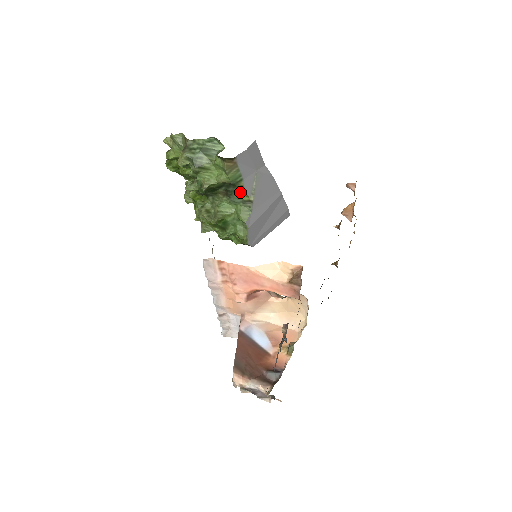
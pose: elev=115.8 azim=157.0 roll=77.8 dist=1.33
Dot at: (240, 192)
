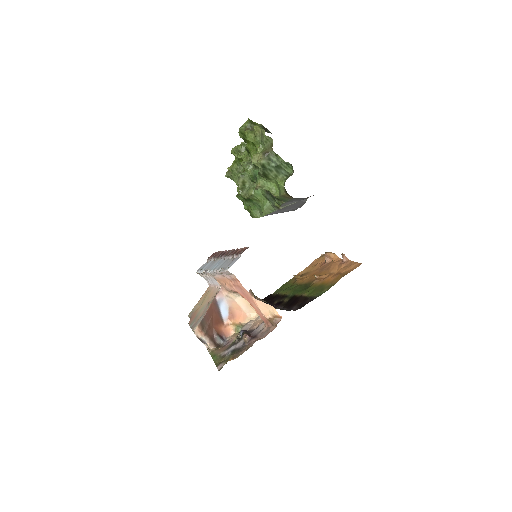
Dot at: (277, 203)
